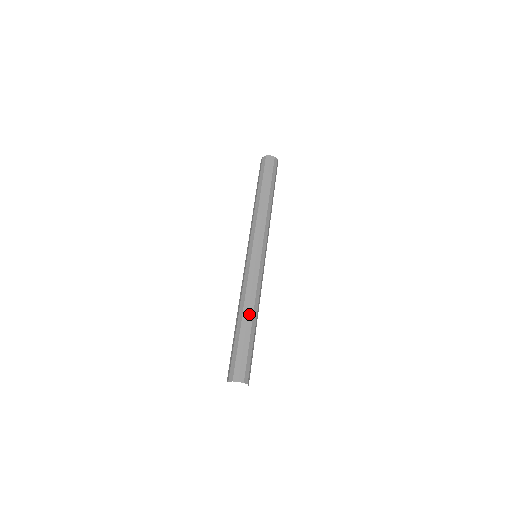
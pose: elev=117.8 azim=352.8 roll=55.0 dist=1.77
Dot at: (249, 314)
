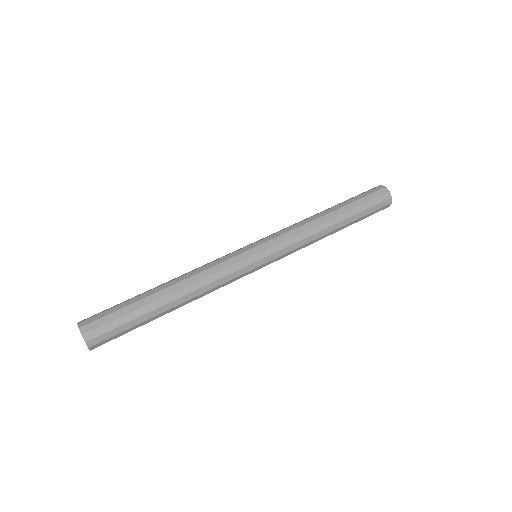
Dot at: (172, 287)
